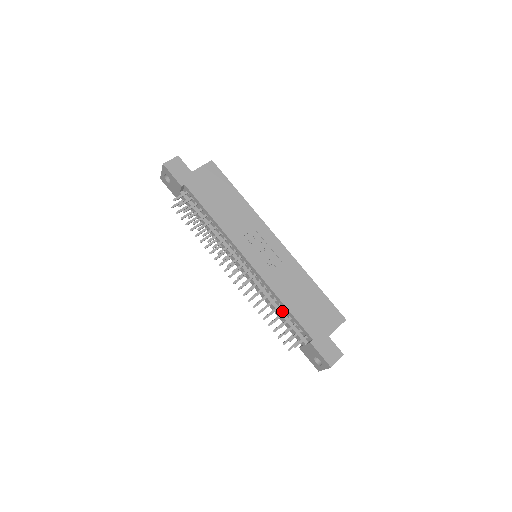
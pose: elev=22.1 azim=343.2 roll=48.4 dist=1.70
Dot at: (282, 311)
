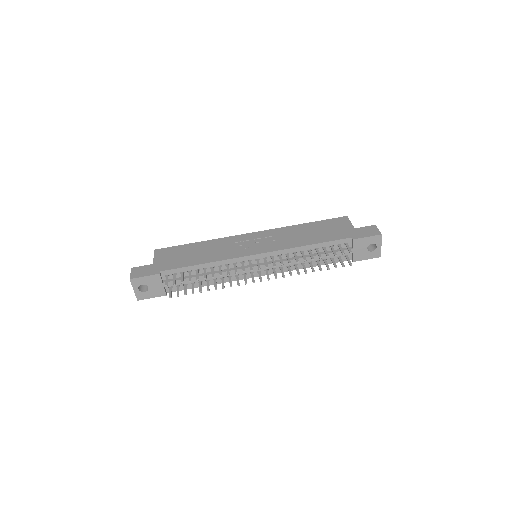
Dot at: (315, 254)
